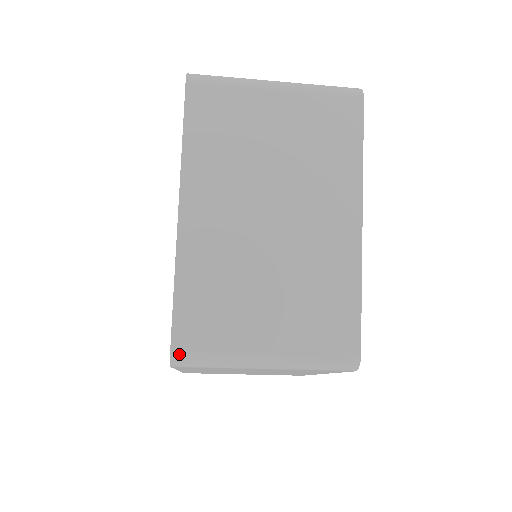
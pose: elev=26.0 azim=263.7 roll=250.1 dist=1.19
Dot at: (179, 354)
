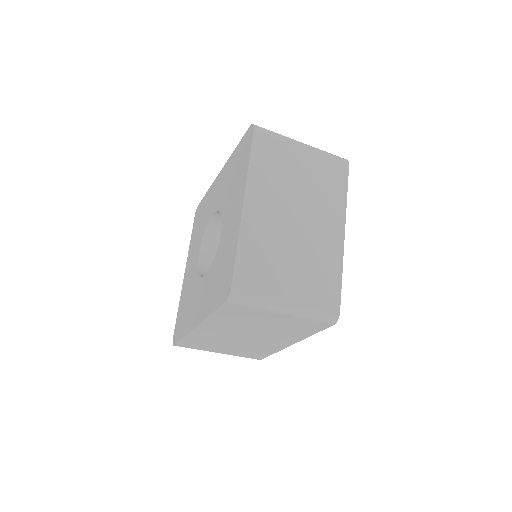
Dot at: (236, 292)
